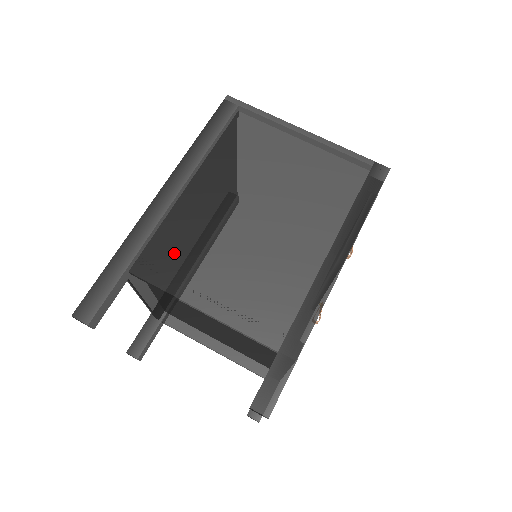
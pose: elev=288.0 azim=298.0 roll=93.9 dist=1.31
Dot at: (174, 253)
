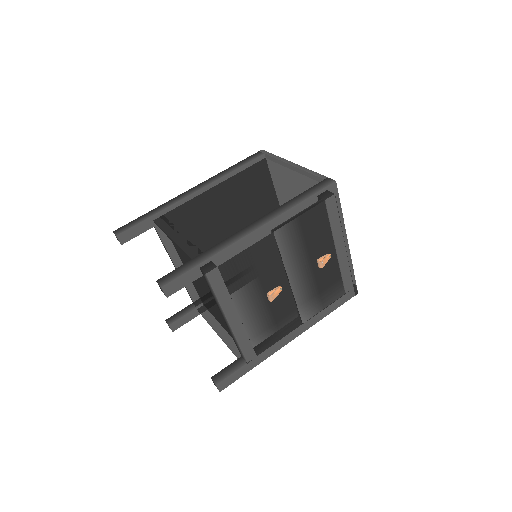
Dot at: (180, 215)
